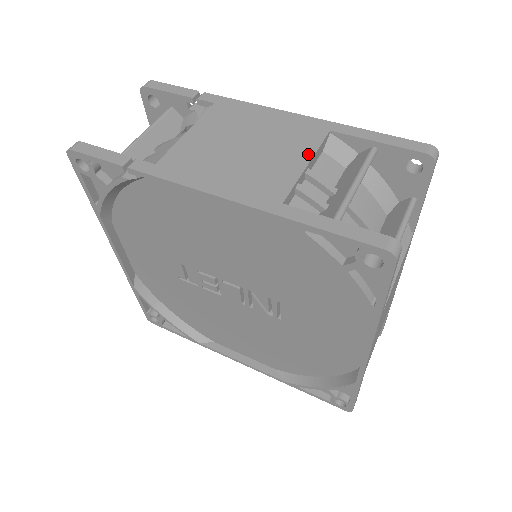
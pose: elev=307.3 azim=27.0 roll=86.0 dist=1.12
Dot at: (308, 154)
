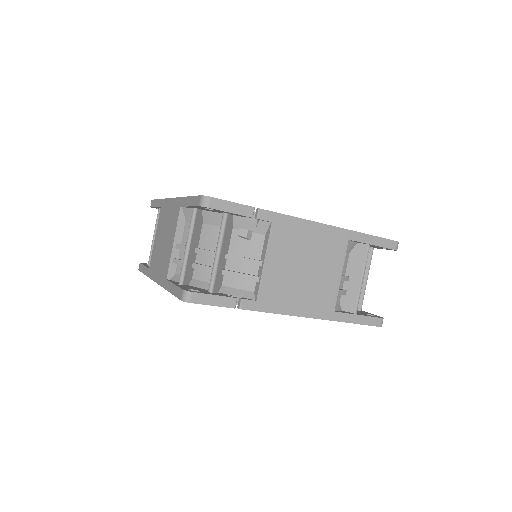
Dot at: (340, 266)
